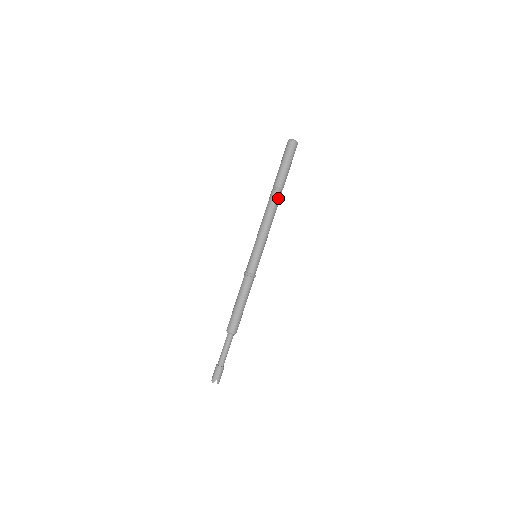
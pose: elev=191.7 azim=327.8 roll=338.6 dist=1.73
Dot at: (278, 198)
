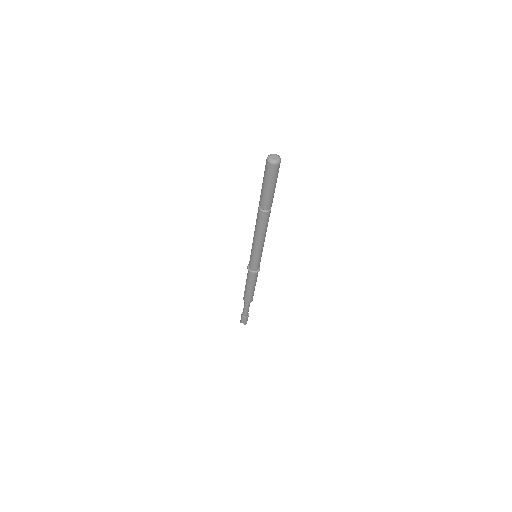
Dot at: (265, 217)
